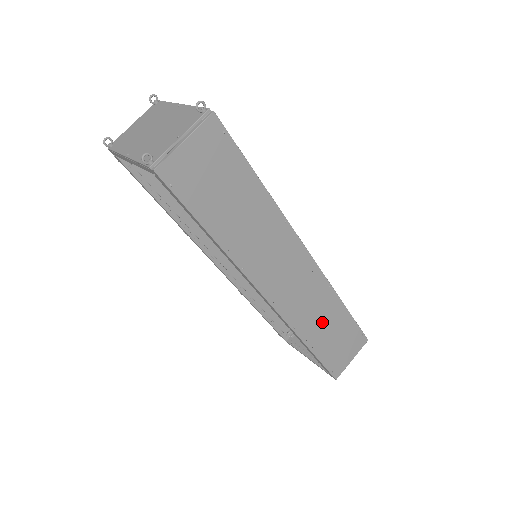
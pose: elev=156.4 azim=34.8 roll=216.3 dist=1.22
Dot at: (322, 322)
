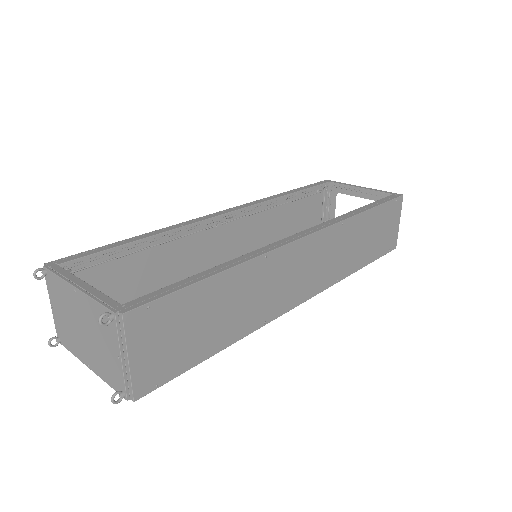
Dot at: (356, 245)
